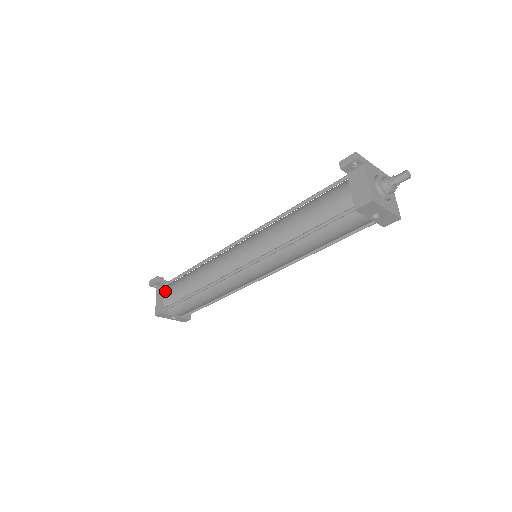
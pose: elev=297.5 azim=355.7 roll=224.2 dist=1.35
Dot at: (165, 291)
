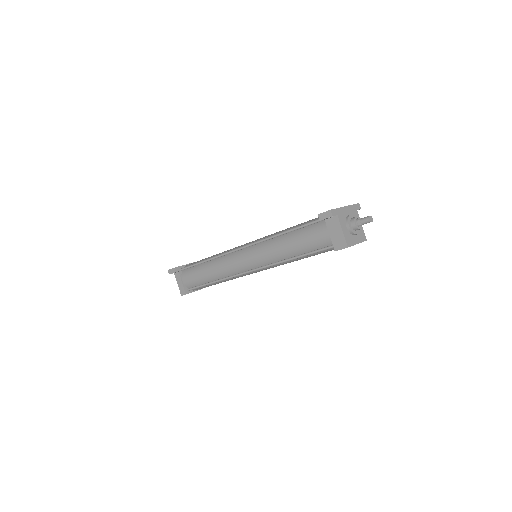
Dot at: (184, 277)
